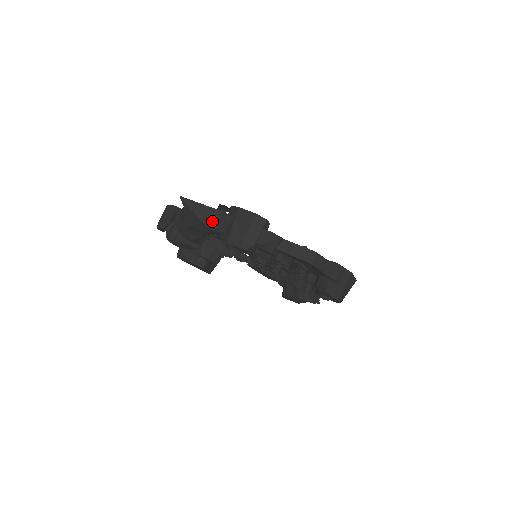
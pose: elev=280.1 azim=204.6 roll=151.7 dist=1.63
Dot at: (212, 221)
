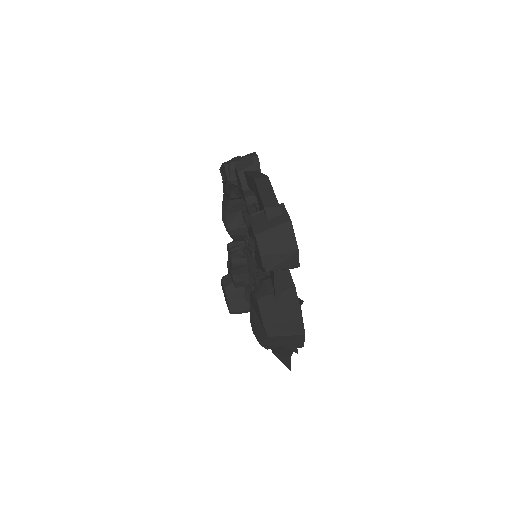
Dot at: occluded
